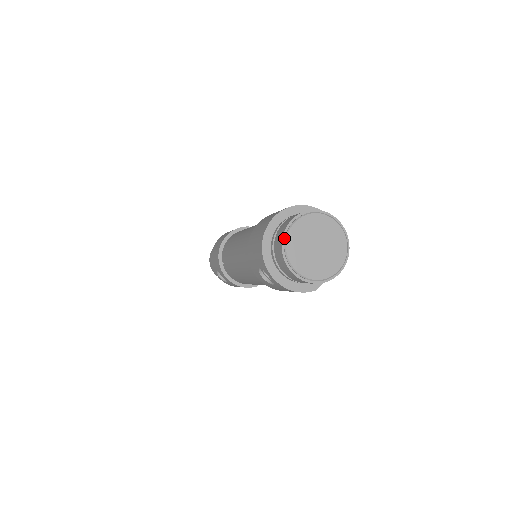
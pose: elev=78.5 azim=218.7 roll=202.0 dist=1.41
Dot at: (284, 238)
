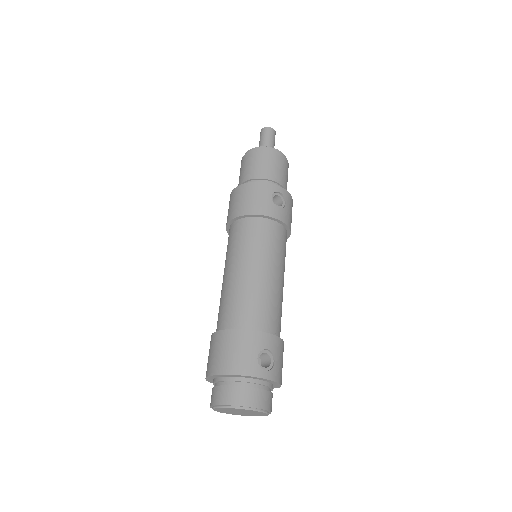
Dot at: (212, 408)
